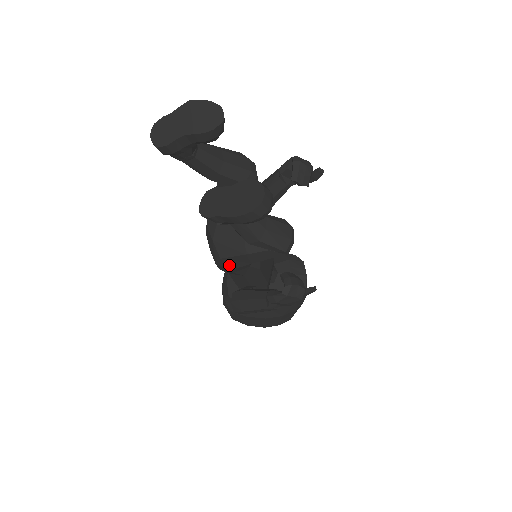
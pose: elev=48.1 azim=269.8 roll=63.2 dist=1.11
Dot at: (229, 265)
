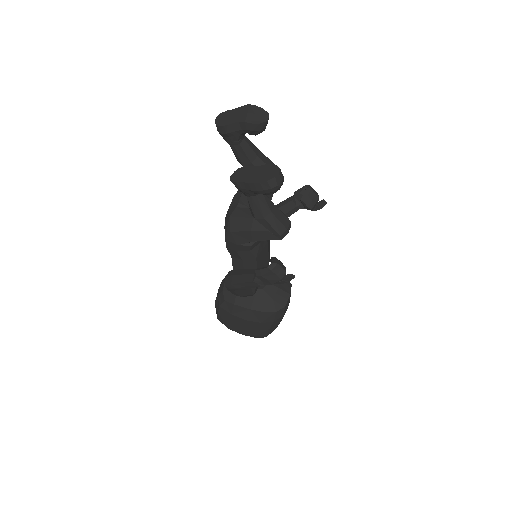
Dot at: (235, 240)
